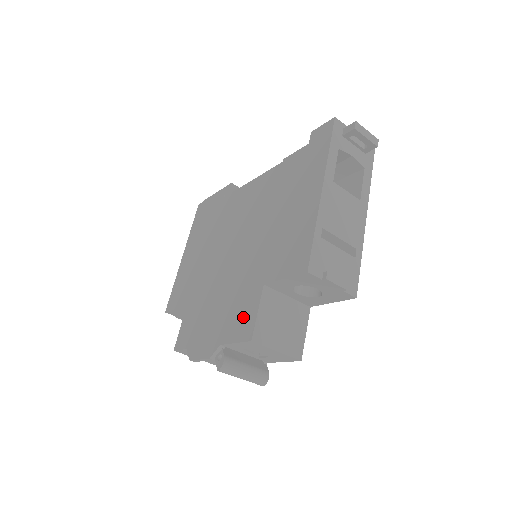
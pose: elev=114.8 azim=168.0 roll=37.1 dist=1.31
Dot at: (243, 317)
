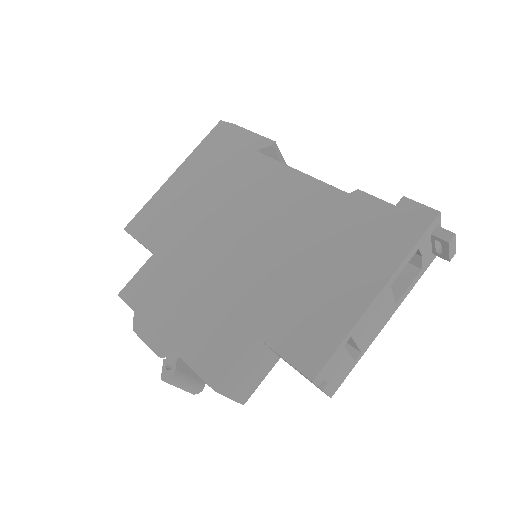
Dot at: (217, 351)
